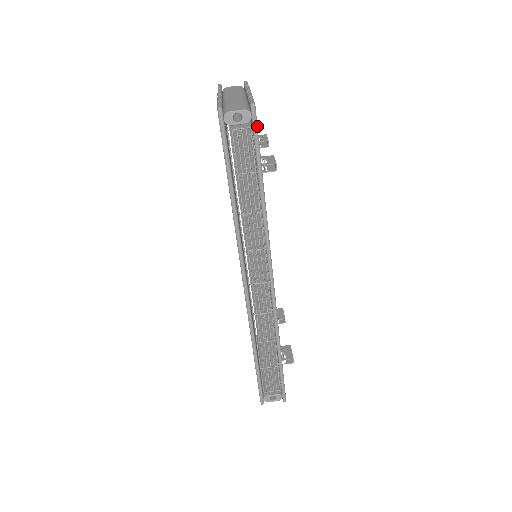
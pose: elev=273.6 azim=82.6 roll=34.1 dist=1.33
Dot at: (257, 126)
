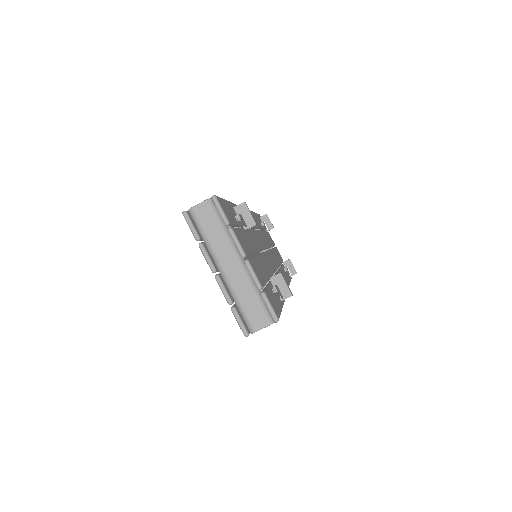
Dot at: (279, 316)
